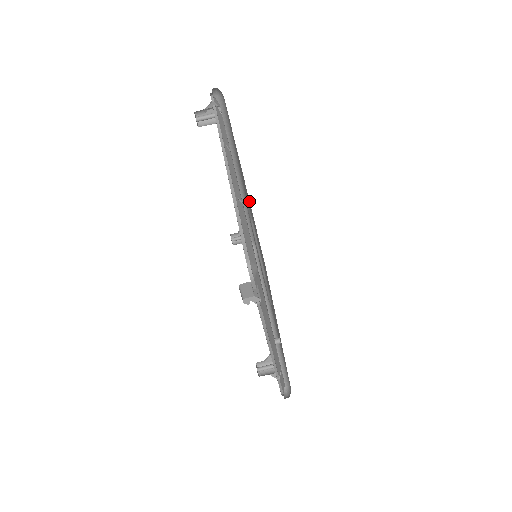
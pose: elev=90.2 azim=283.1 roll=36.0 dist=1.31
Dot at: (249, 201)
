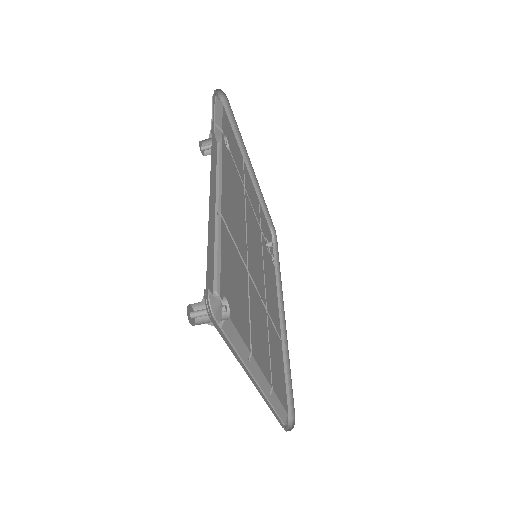
Dot at: occluded
